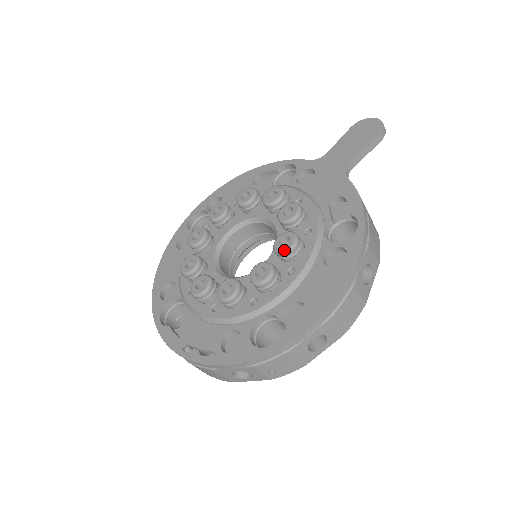
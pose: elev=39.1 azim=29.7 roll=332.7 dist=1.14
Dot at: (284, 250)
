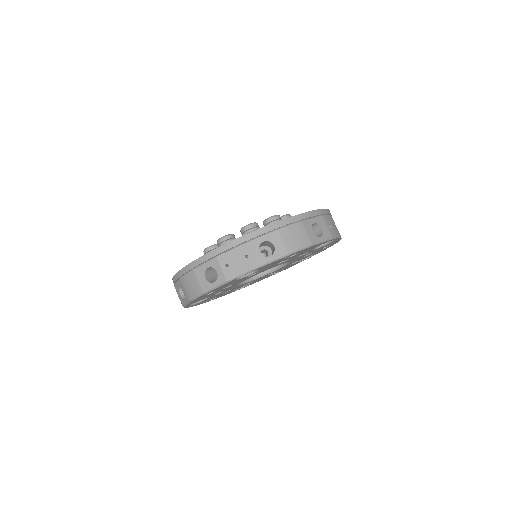
Dot at: occluded
